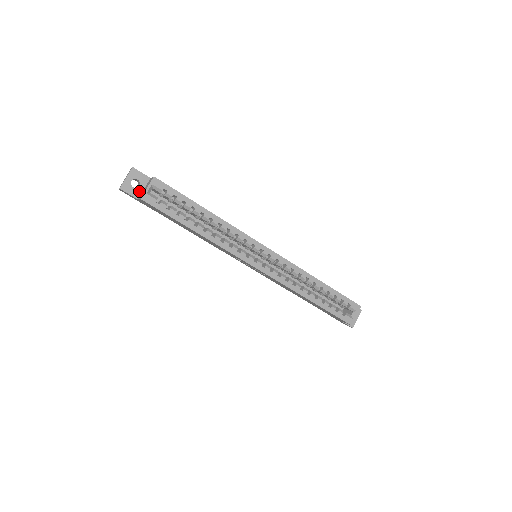
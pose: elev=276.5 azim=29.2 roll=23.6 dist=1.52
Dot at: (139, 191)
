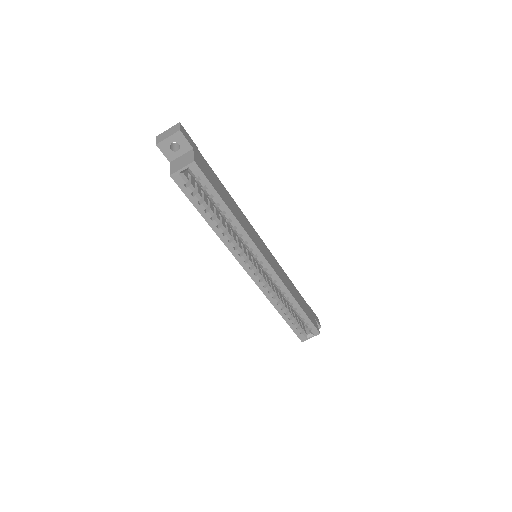
Dot at: (175, 155)
